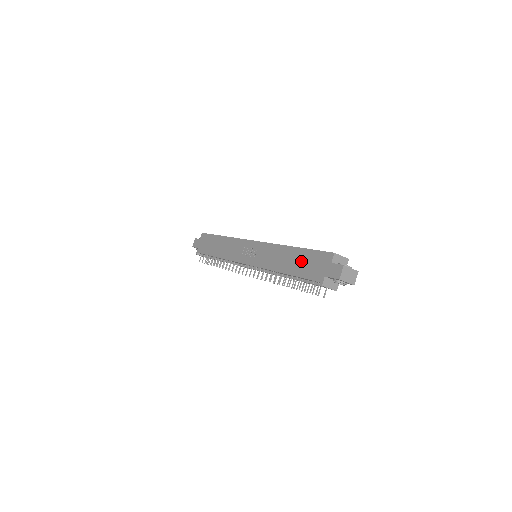
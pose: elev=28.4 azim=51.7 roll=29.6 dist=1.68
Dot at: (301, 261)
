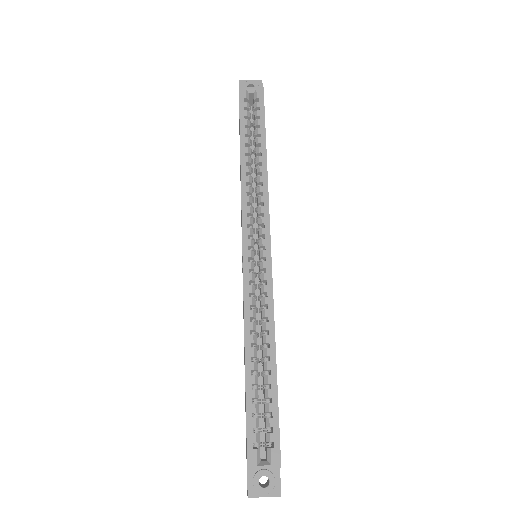
Dot at: occluded
